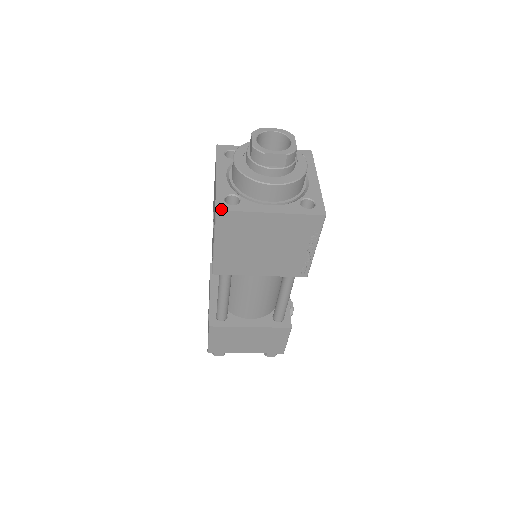
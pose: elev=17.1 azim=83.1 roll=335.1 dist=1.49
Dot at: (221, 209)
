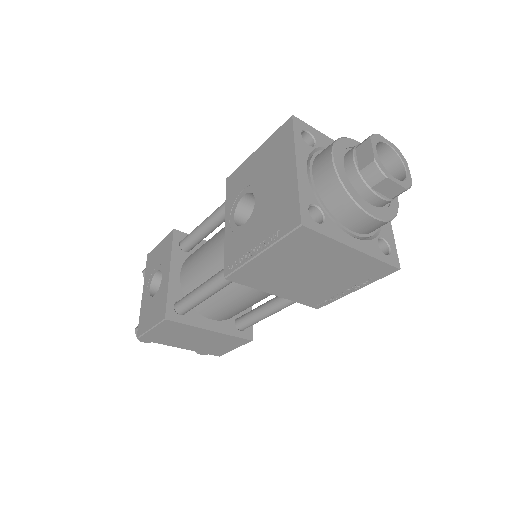
Dot at: (307, 225)
